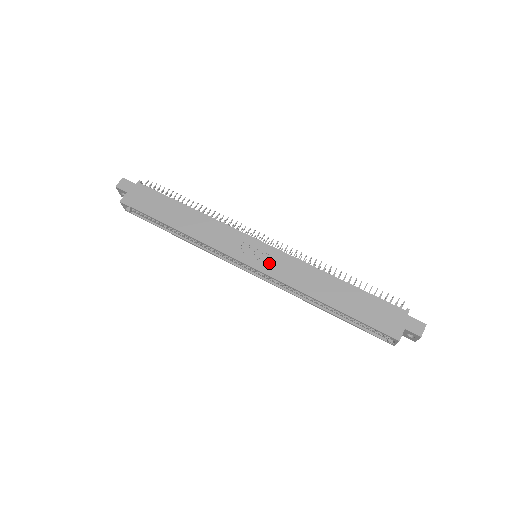
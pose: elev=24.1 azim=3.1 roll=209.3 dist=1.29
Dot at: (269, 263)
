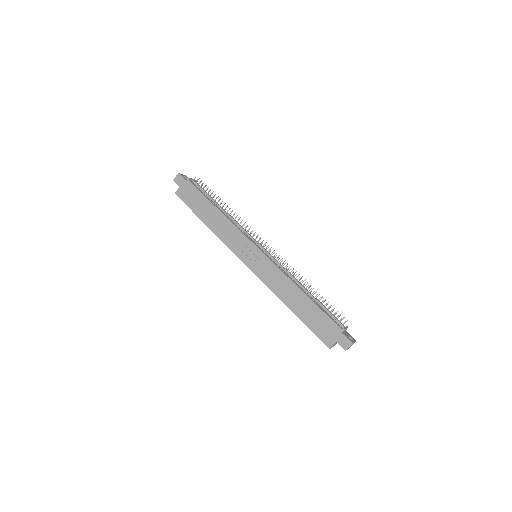
Dot at: (260, 267)
